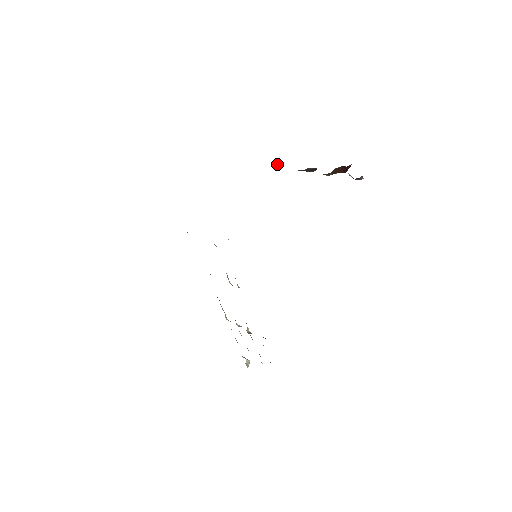
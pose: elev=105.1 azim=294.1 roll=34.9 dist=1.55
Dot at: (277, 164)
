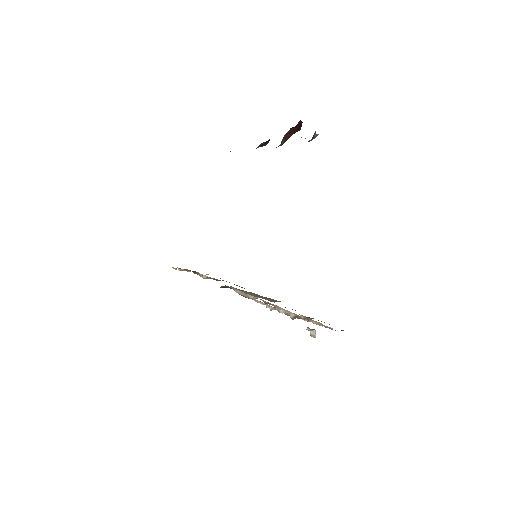
Dot at: (230, 151)
